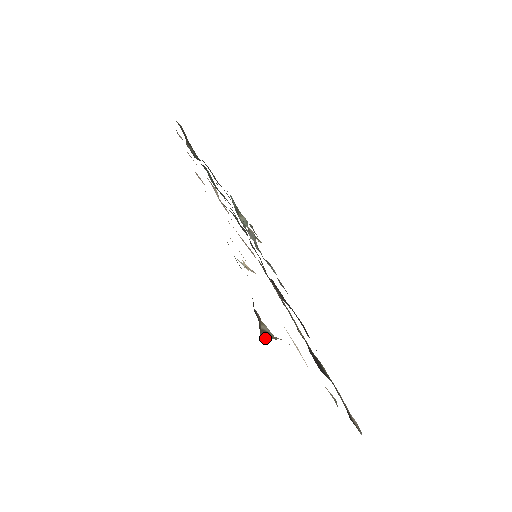
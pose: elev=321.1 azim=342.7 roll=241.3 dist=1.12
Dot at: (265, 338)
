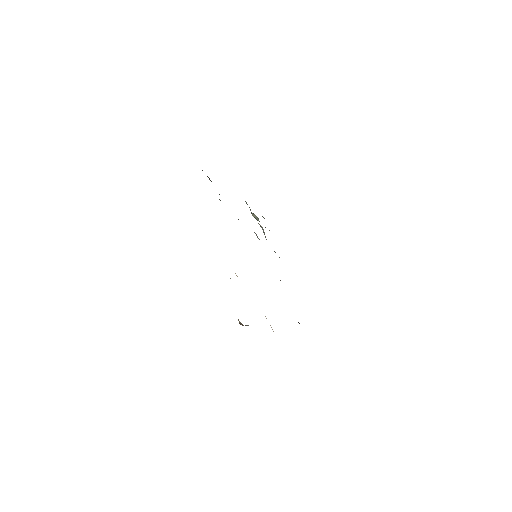
Dot at: (245, 325)
